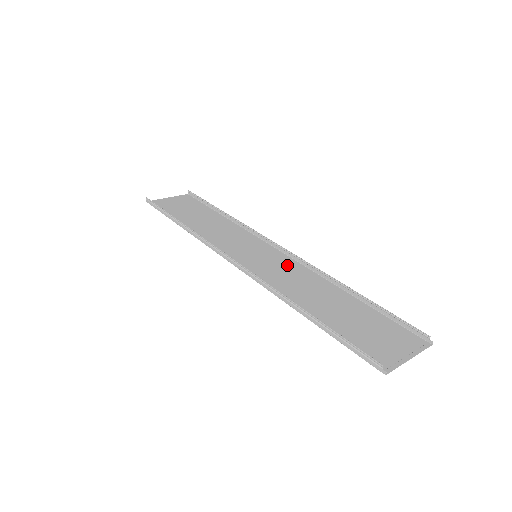
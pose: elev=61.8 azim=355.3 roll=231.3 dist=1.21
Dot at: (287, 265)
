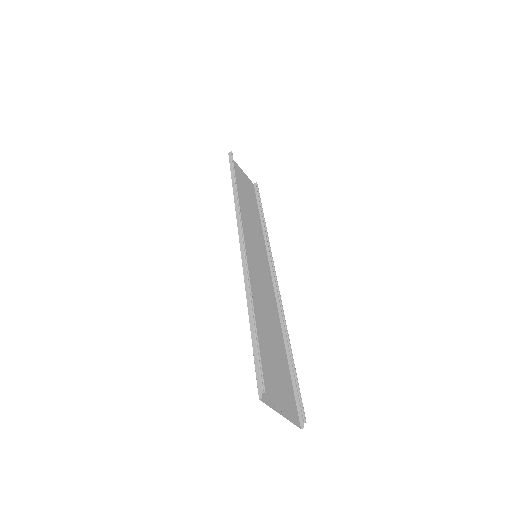
Dot at: (267, 284)
